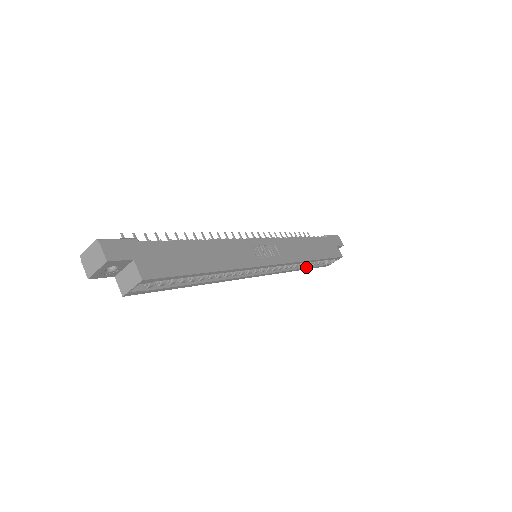
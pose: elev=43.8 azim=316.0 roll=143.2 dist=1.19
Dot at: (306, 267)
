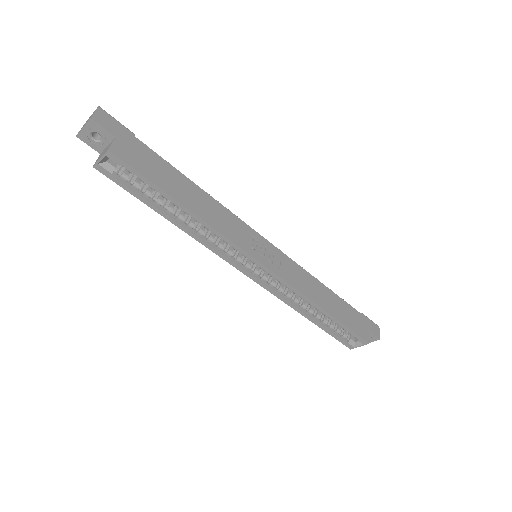
Dot at: (316, 320)
